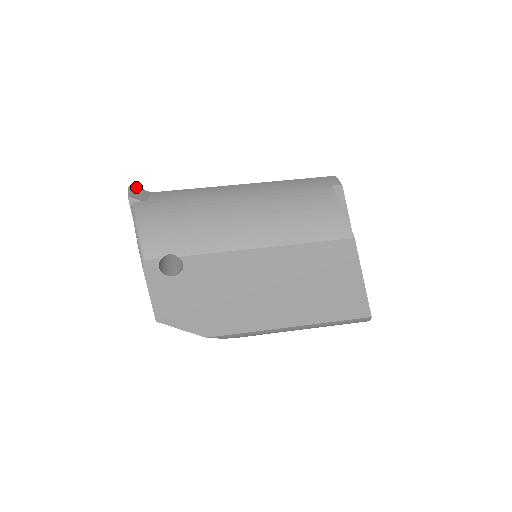
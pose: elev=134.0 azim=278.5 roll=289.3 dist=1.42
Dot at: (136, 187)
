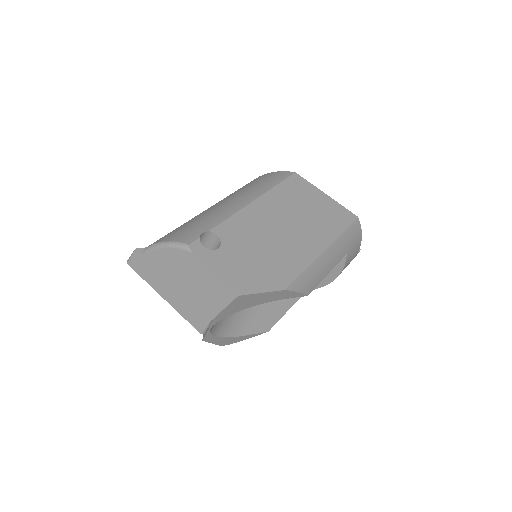
Dot at: occluded
